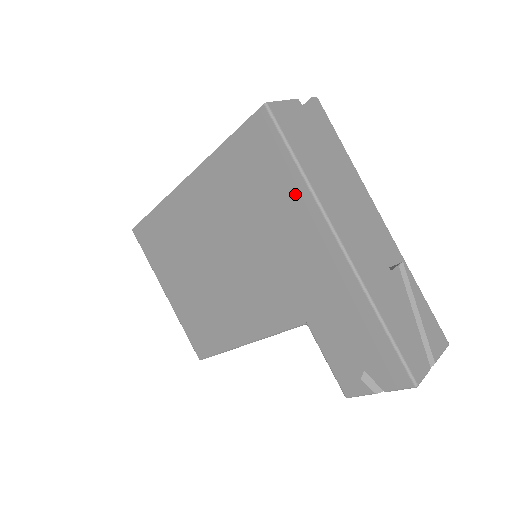
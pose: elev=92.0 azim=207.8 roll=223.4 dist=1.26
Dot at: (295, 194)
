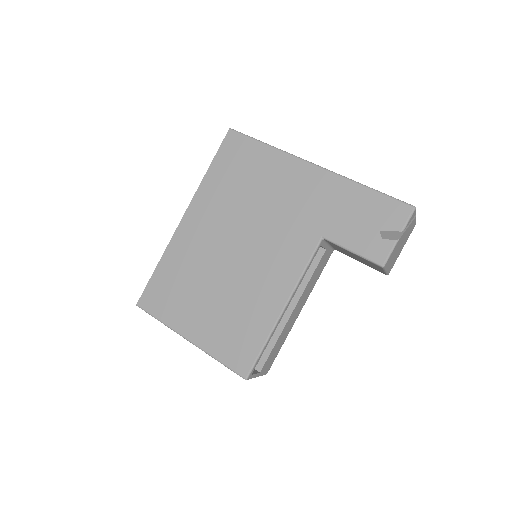
Dot at: (271, 160)
